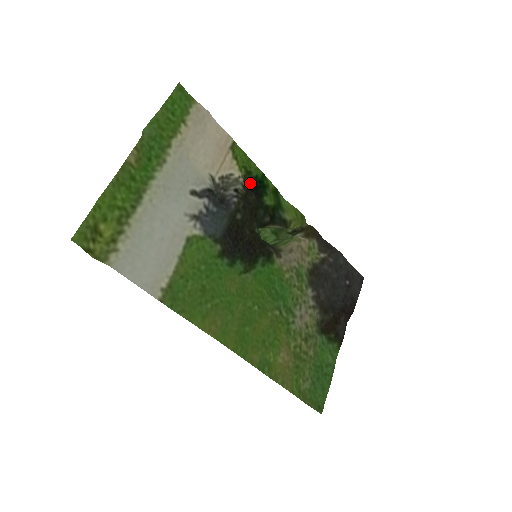
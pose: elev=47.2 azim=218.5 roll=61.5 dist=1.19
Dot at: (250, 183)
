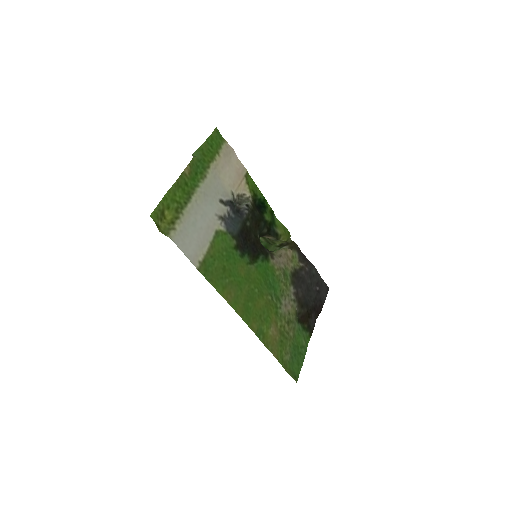
Dot at: (255, 203)
